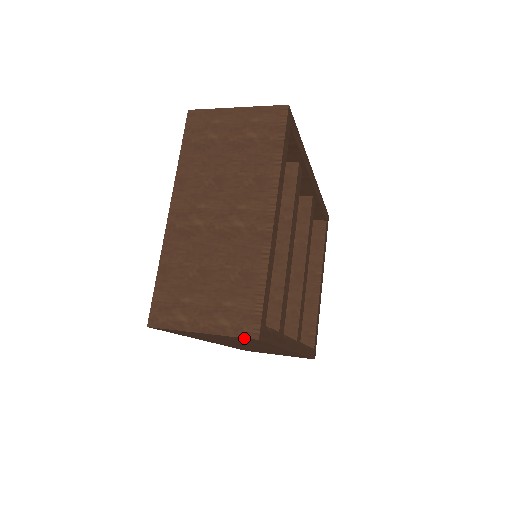
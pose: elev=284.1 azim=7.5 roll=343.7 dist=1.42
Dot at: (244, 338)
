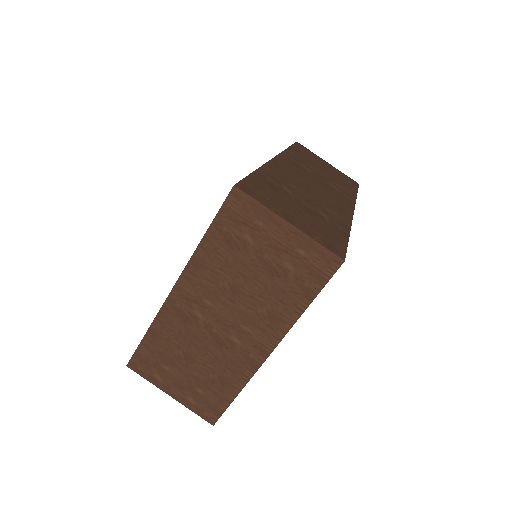
Dot at: (203, 416)
